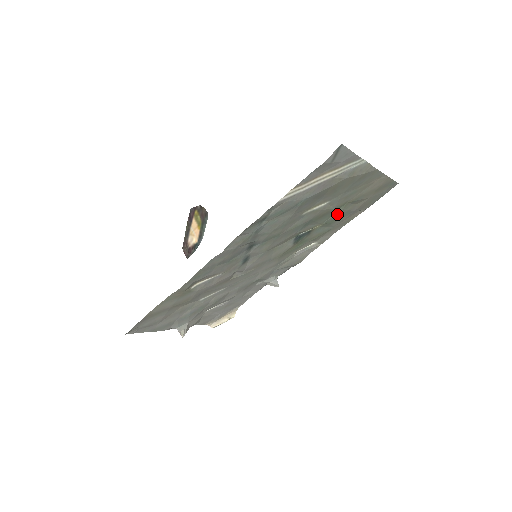
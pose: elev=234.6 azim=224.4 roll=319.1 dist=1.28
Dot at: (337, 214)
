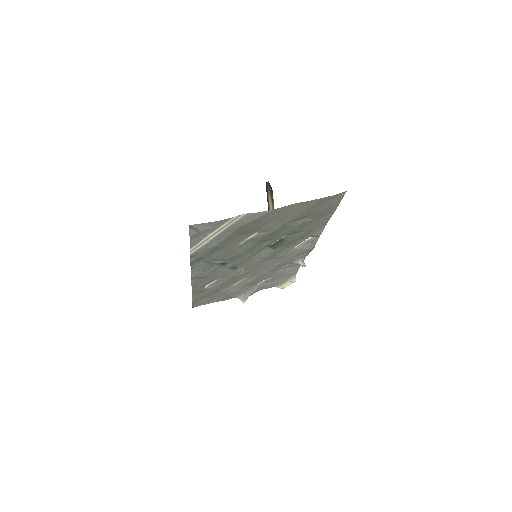
Dot at: (290, 229)
